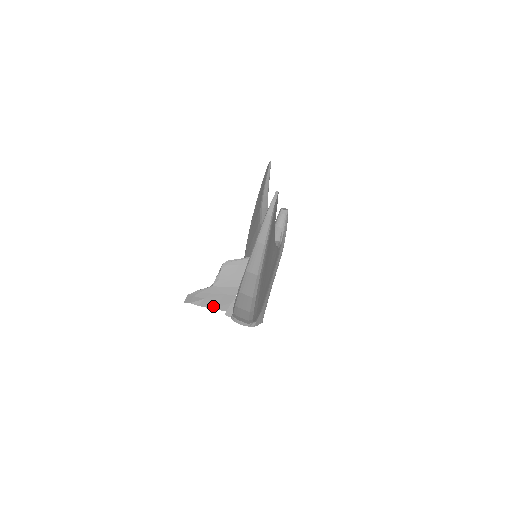
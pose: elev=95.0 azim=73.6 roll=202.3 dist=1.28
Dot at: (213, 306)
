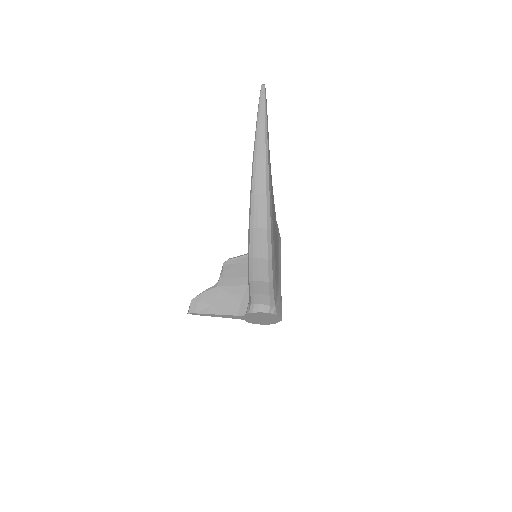
Dot at: (222, 314)
